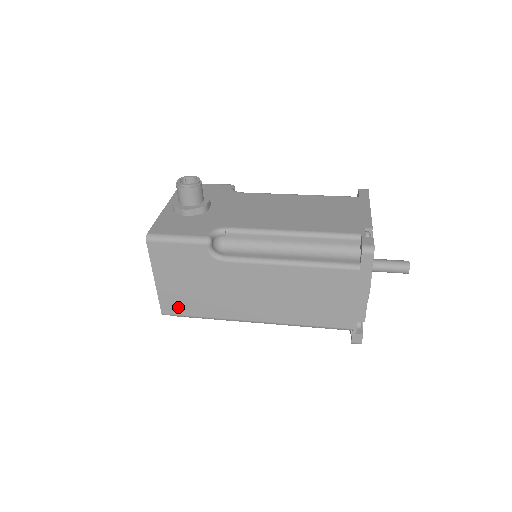
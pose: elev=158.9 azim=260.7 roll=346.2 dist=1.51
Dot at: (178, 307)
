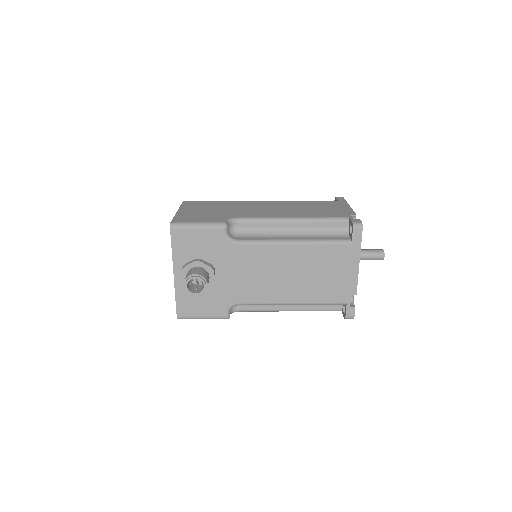
Dot at: occluded
